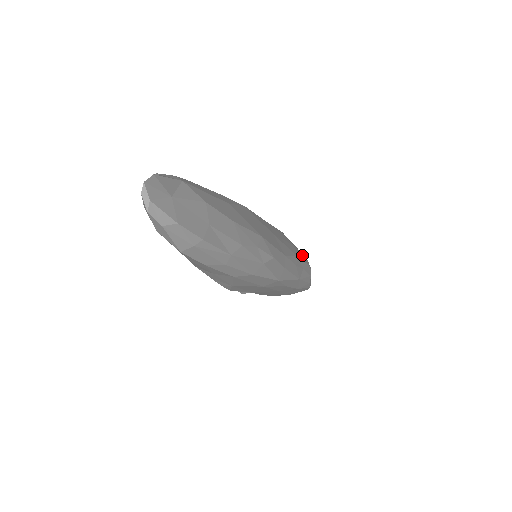
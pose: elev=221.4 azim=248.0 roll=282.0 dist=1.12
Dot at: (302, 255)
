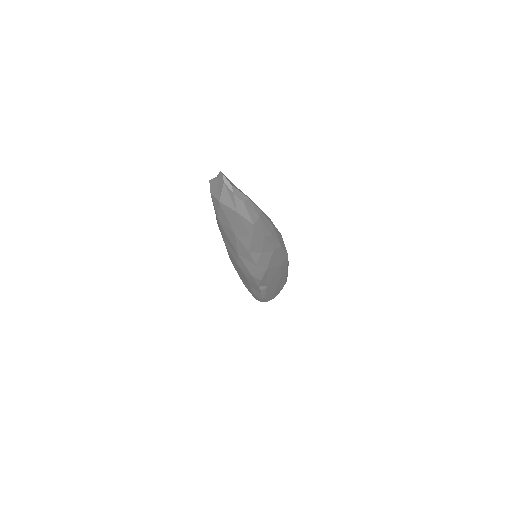
Dot at: occluded
